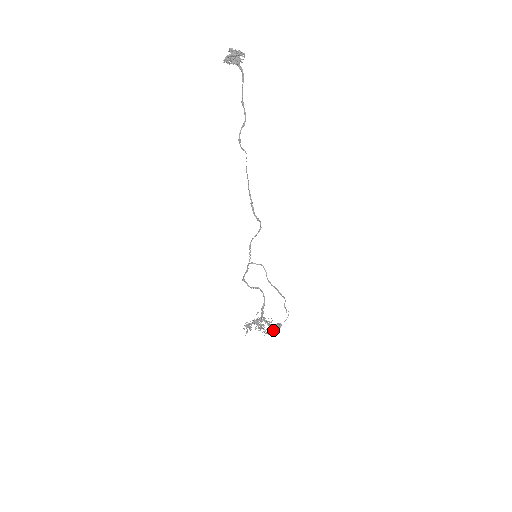
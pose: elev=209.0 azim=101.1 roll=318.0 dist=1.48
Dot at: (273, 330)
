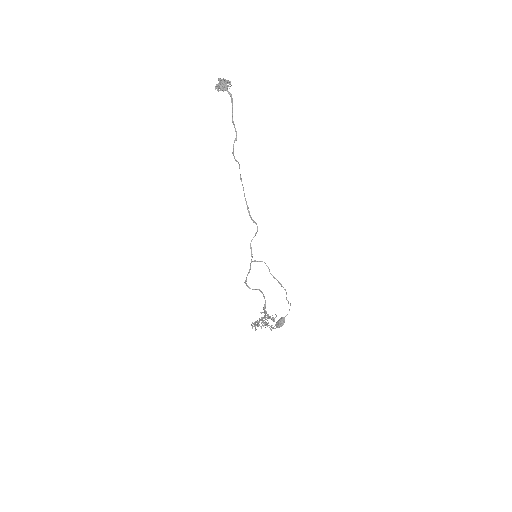
Dot at: (279, 324)
